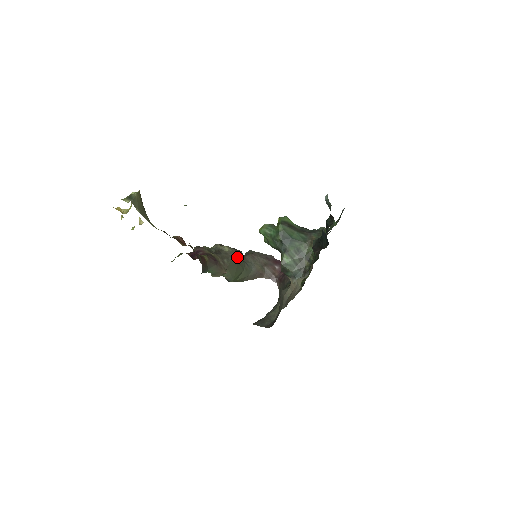
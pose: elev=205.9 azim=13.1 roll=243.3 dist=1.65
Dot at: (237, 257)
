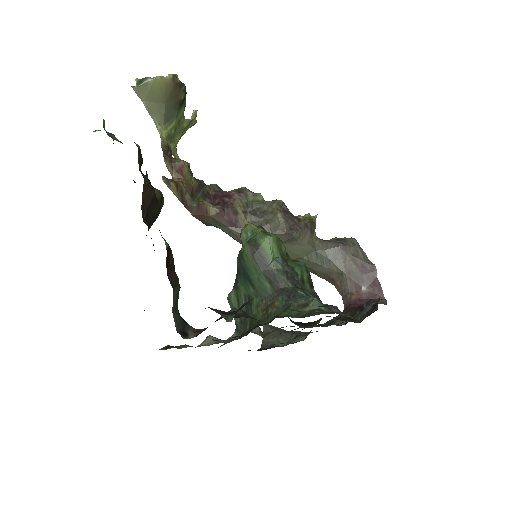
Dot at: (280, 236)
